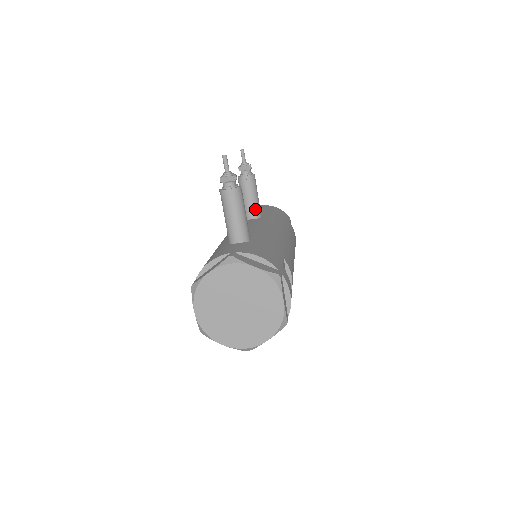
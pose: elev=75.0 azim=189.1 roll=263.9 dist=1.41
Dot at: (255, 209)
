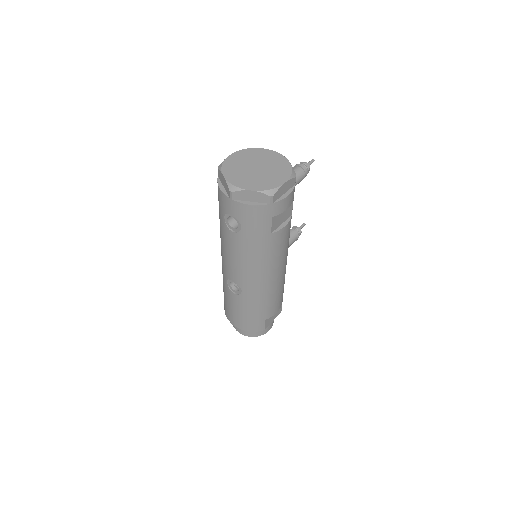
Dot at: occluded
